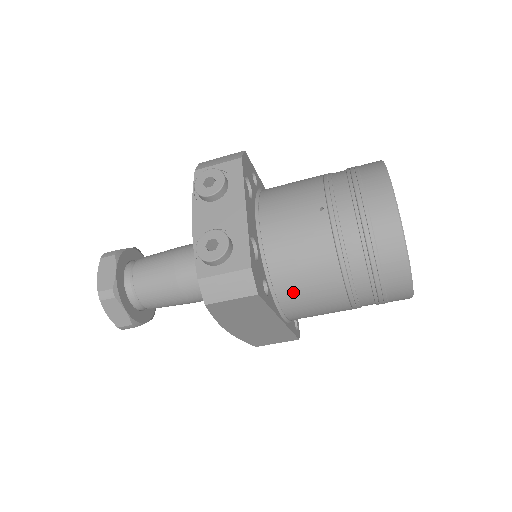
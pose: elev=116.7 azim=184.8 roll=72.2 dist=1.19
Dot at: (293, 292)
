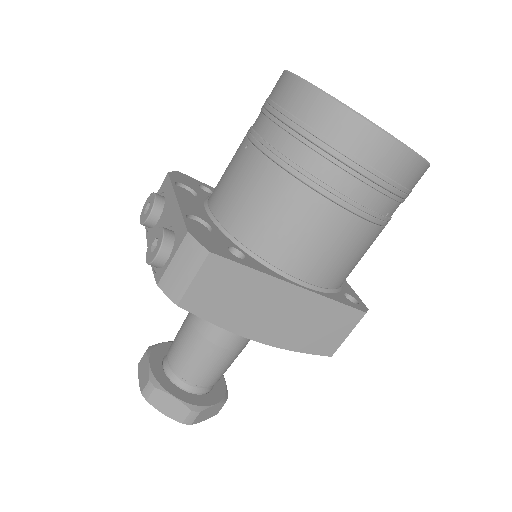
Dot at: (276, 242)
